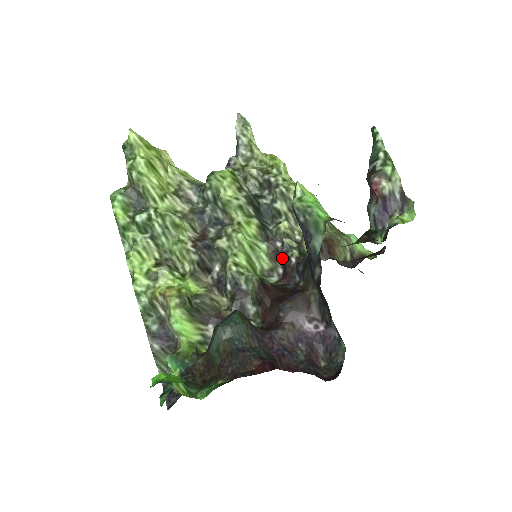
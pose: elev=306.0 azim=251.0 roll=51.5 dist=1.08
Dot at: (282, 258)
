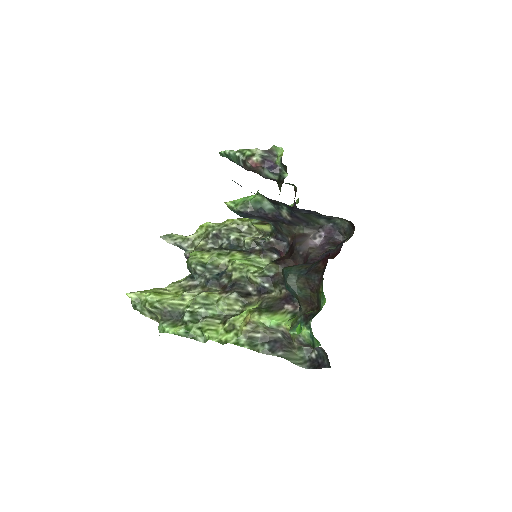
Dot at: (267, 248)
